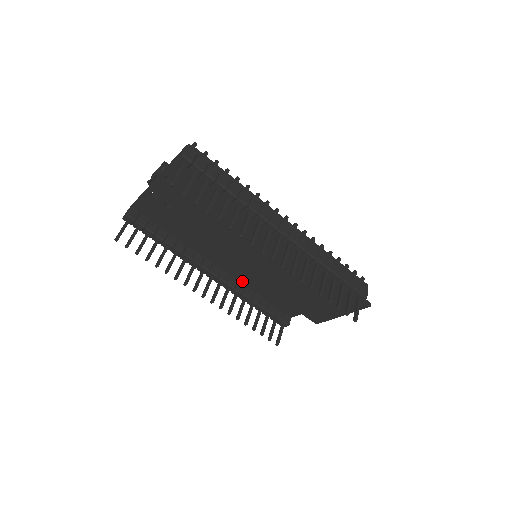
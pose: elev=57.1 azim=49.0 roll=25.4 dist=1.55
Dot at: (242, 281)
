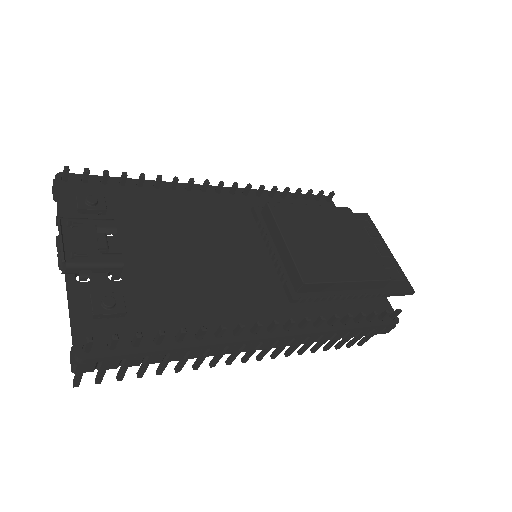
Dot at: occluded
